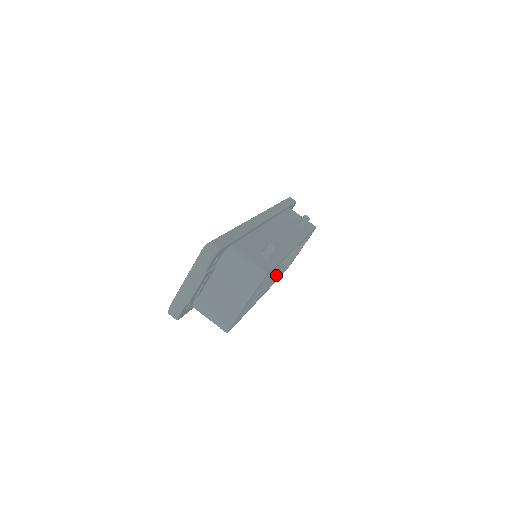
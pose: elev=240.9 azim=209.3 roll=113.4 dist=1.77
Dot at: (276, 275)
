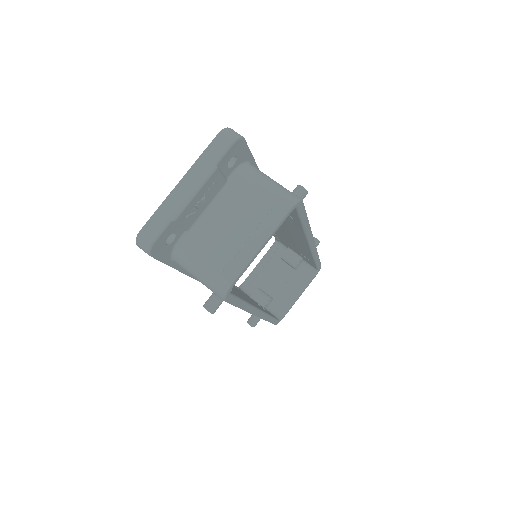
Dot at: occluded
